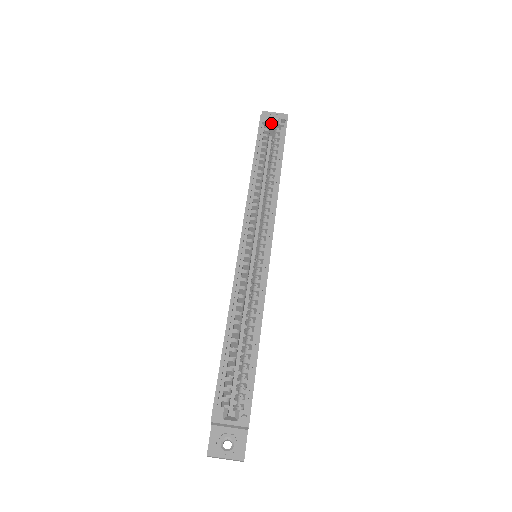
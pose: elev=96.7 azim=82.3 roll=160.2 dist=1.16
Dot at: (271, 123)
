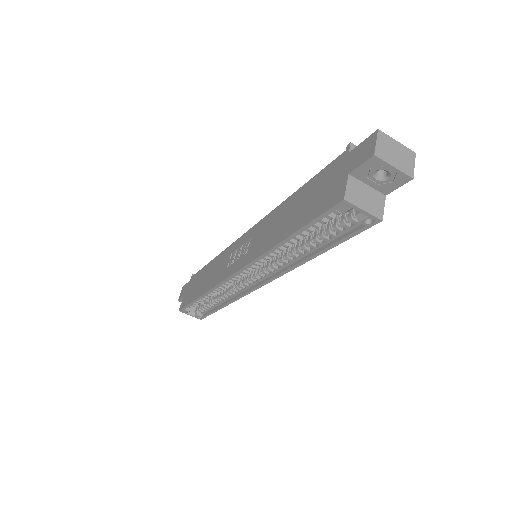
Dot at: occluded
